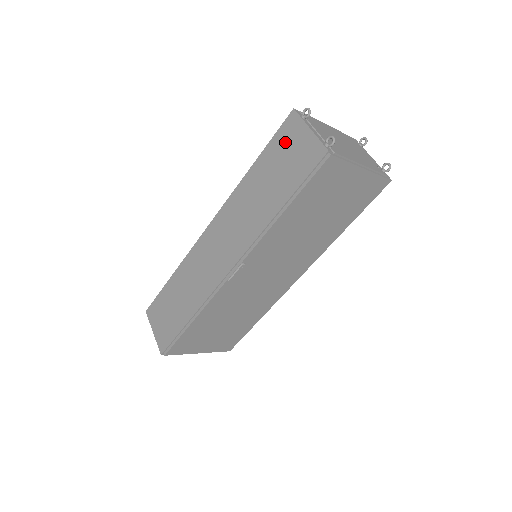
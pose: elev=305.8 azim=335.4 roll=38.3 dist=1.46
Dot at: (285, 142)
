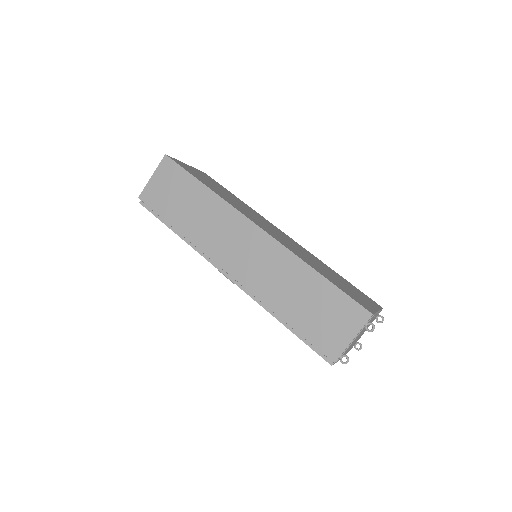
Dot at: (342, 312)
